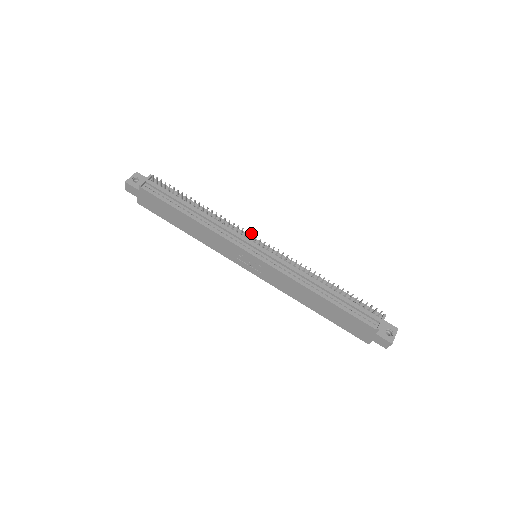
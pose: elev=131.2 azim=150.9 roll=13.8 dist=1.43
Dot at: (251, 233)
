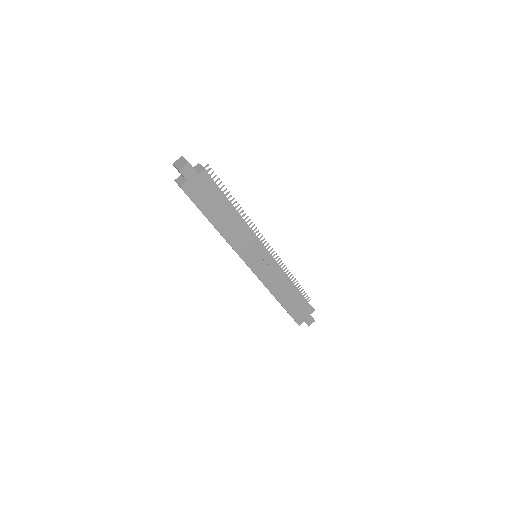
Dot at: occluded
